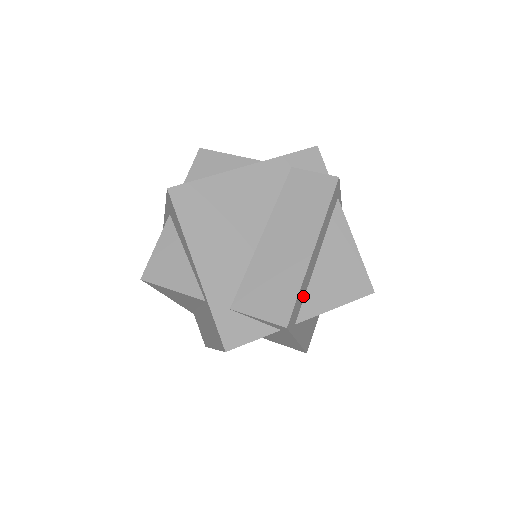
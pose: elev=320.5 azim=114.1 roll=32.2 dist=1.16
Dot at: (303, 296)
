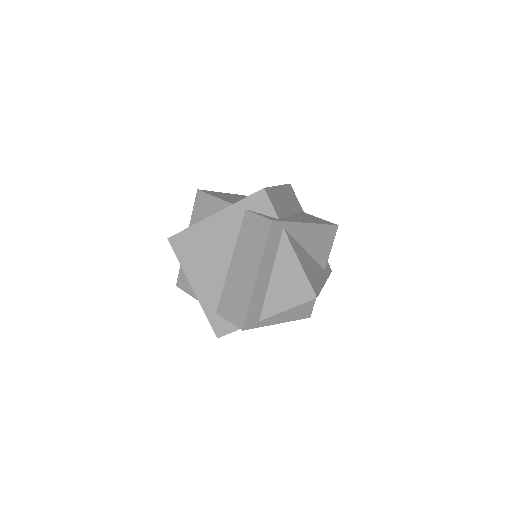
Dot at: (261, 304)
